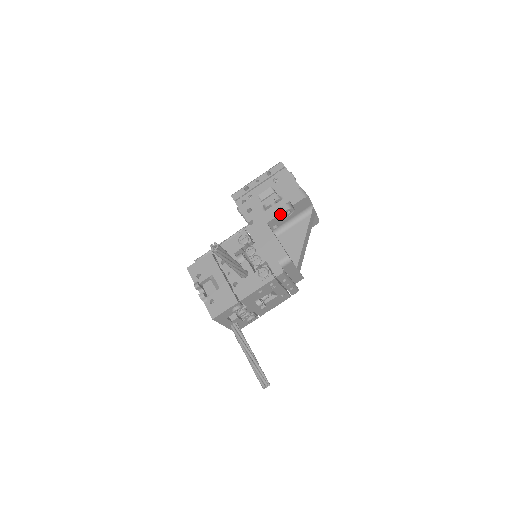
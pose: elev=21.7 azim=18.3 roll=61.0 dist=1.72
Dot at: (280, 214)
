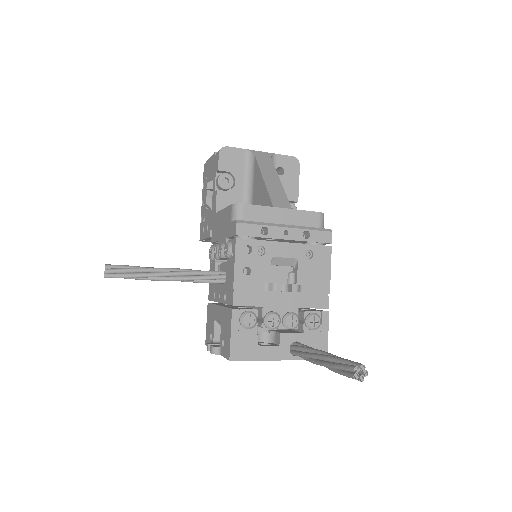
Dot at: (217, 191)
